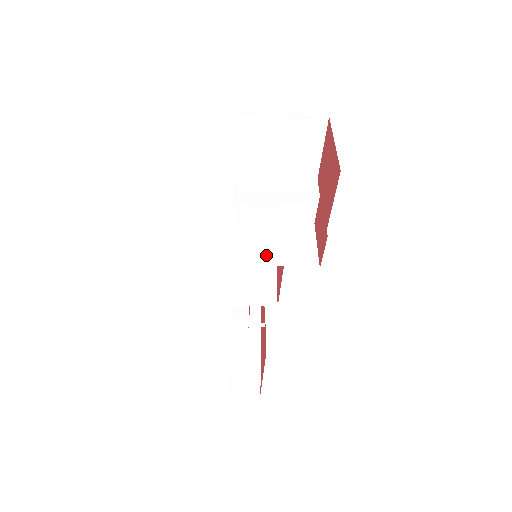
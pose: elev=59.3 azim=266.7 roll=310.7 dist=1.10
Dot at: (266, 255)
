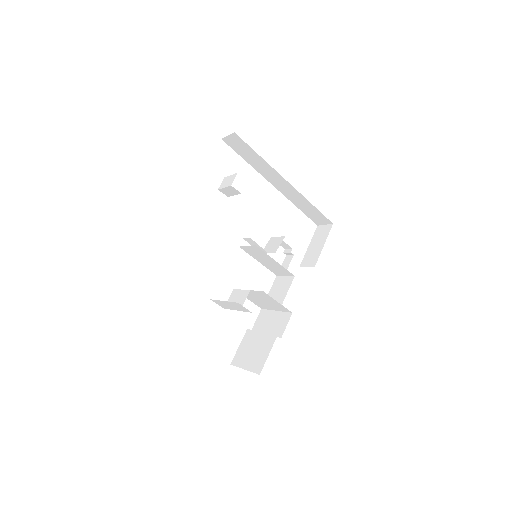
Dot at: (267, 306)
